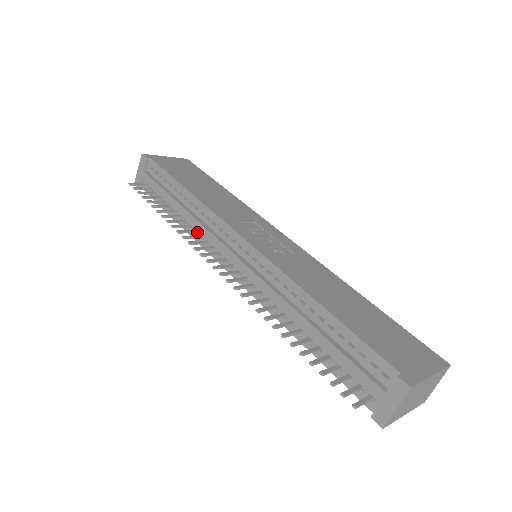
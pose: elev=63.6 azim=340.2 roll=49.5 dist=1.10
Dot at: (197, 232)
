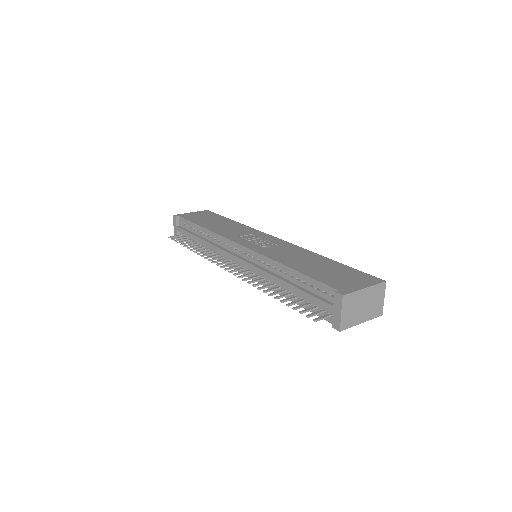
Dot at: (216, 253)
